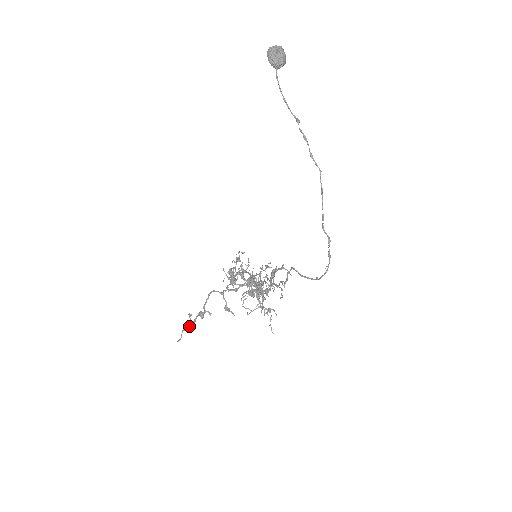
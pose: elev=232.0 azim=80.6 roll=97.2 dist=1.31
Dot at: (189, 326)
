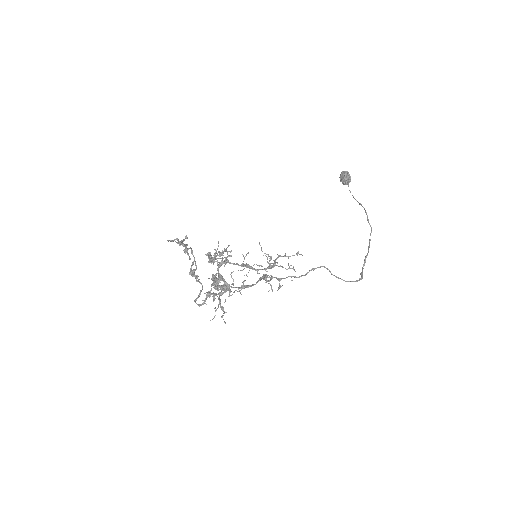
Dot at: (182, 242)
